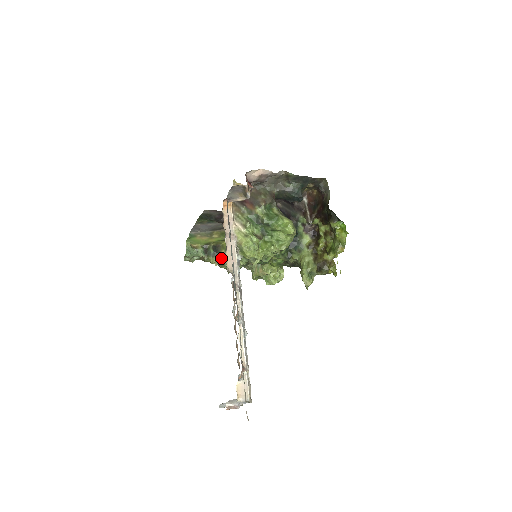
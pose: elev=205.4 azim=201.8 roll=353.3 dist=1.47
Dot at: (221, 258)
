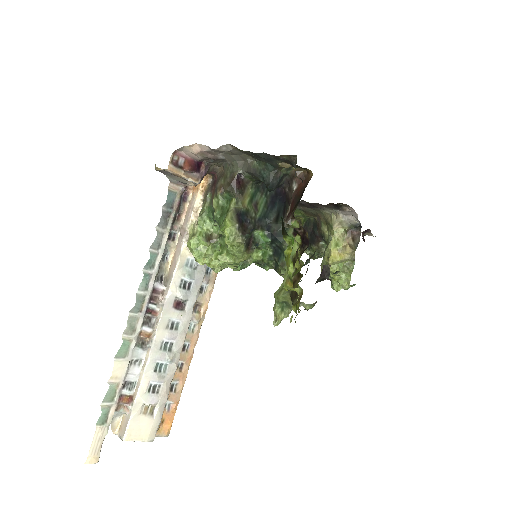
Dot at: occluded
